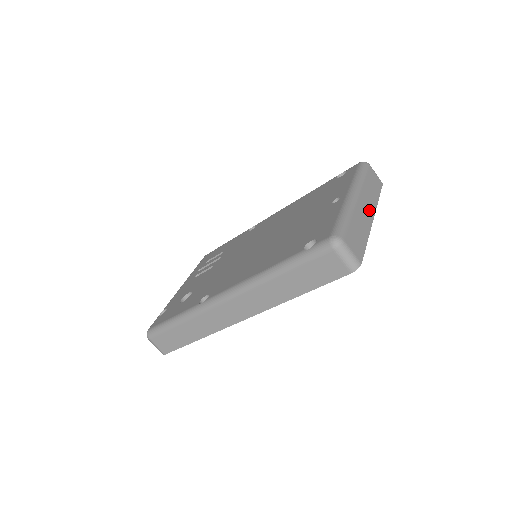
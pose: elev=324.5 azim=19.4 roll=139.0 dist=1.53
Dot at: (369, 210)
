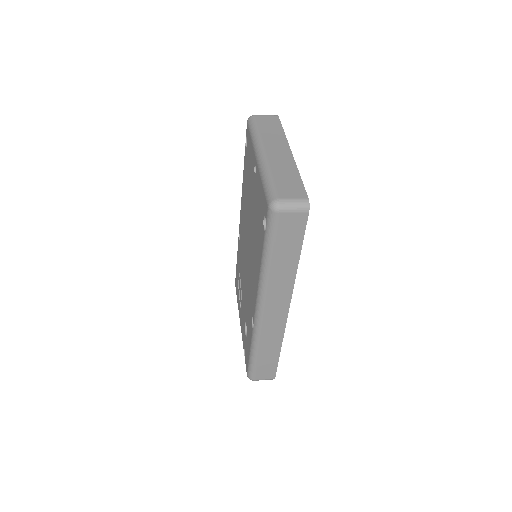
Dot at: (282, 150)
